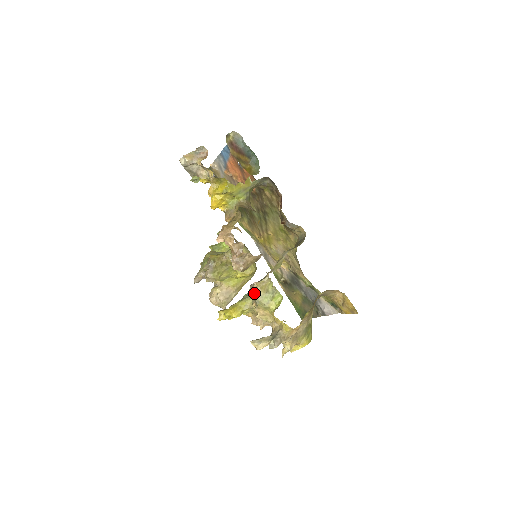
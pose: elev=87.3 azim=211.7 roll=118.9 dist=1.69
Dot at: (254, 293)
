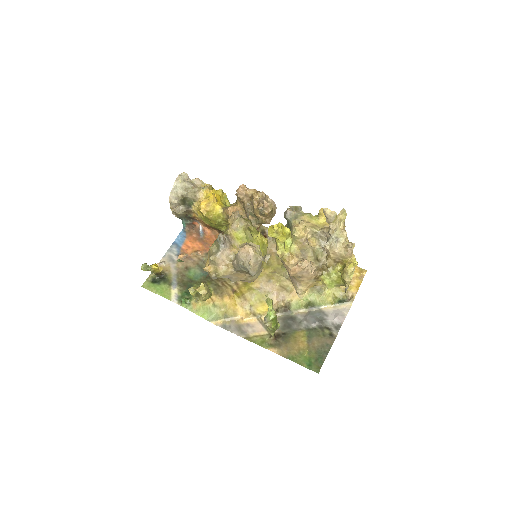
Dot at: (293, 211)
